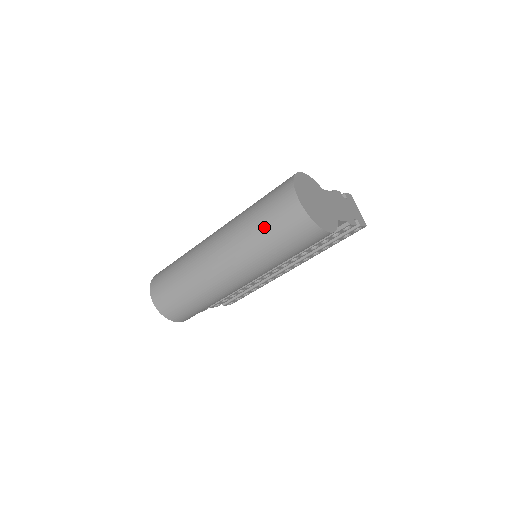
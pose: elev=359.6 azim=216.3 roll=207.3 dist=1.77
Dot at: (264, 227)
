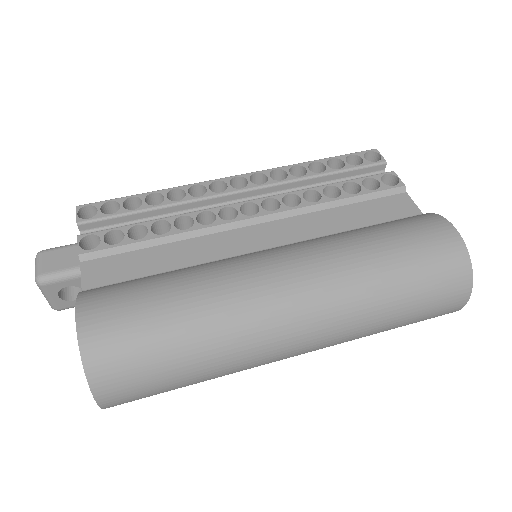
Dot at: (400, 324)
